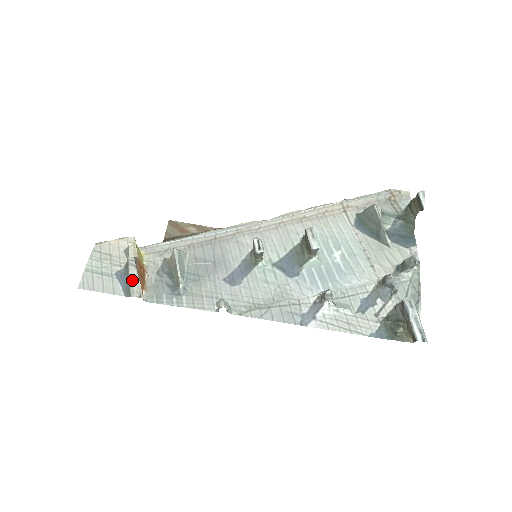
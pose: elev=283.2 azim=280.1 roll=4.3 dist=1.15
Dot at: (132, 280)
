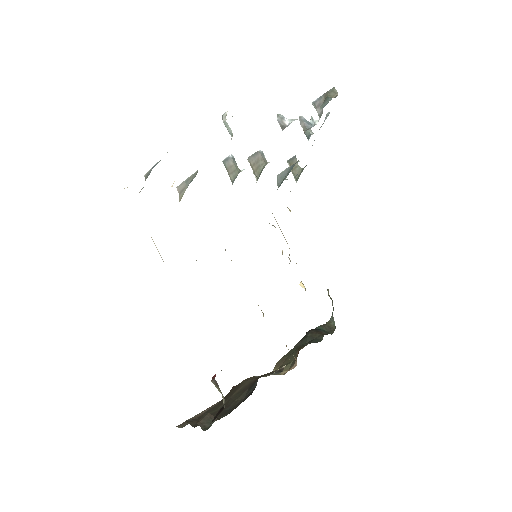
Dot at: (157, 163)
